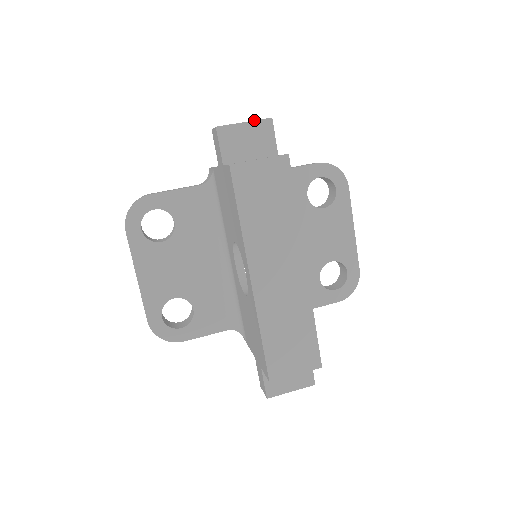
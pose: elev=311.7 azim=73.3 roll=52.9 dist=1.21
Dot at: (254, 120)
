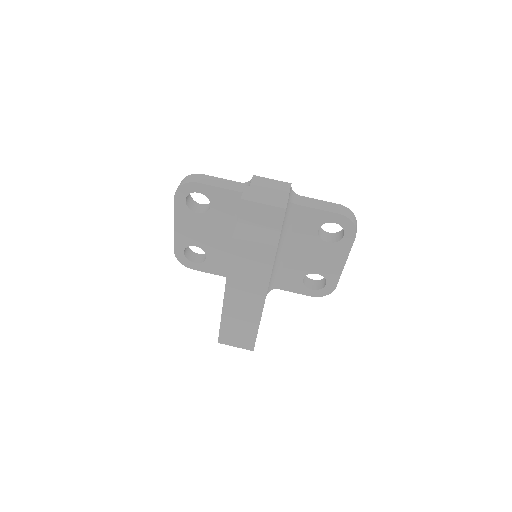
Dot at: (271, 205)
